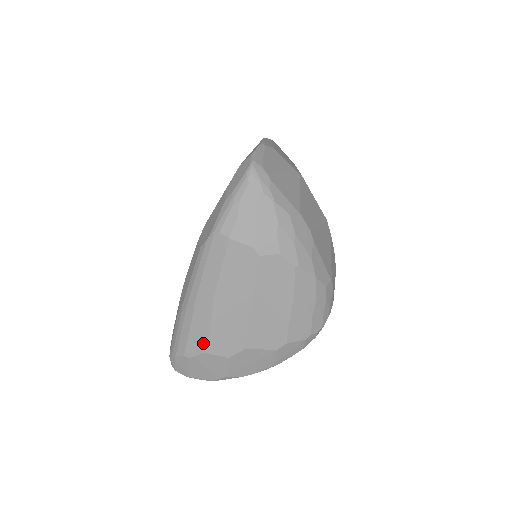
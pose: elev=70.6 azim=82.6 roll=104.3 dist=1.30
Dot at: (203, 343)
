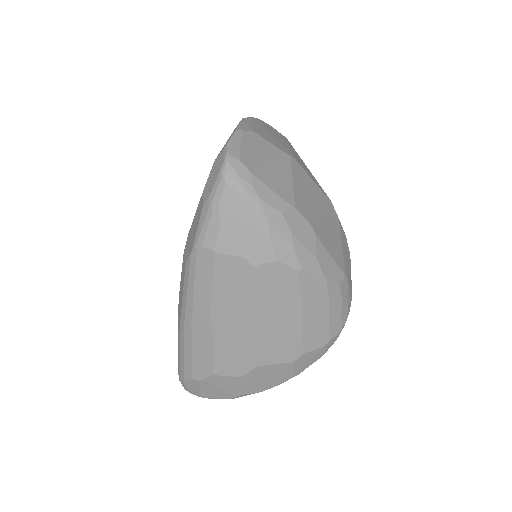
Dot at: (209, 365)
